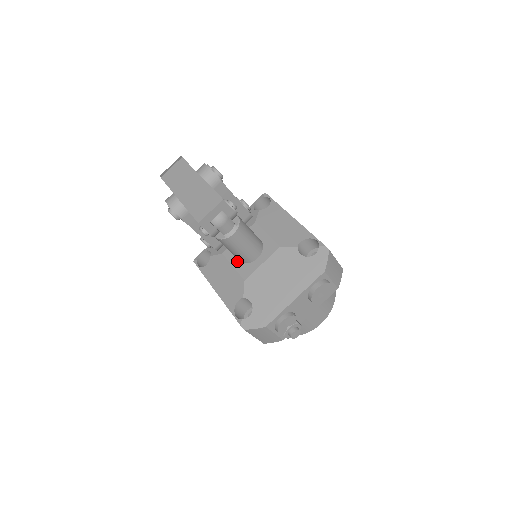
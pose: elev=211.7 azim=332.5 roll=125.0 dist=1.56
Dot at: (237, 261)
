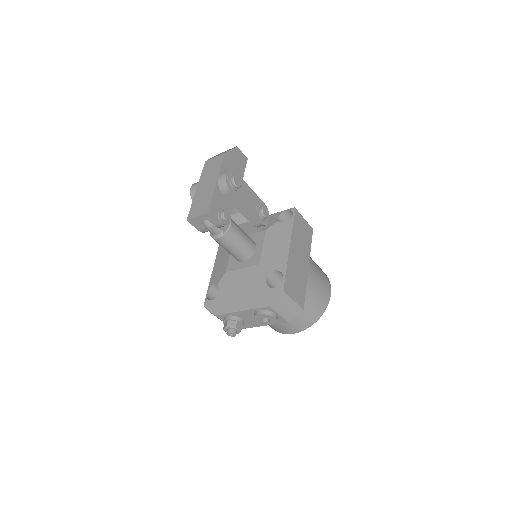
Dot at: occluded
